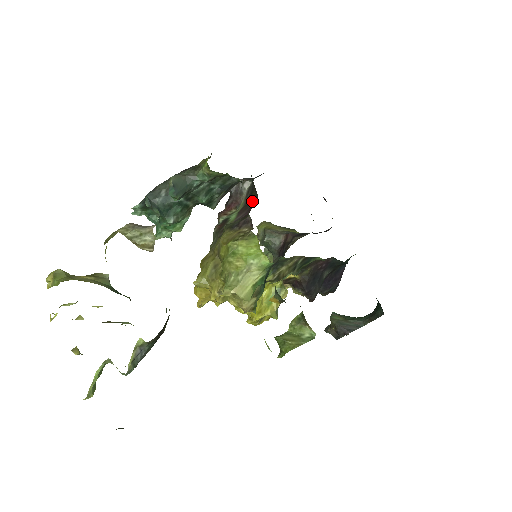
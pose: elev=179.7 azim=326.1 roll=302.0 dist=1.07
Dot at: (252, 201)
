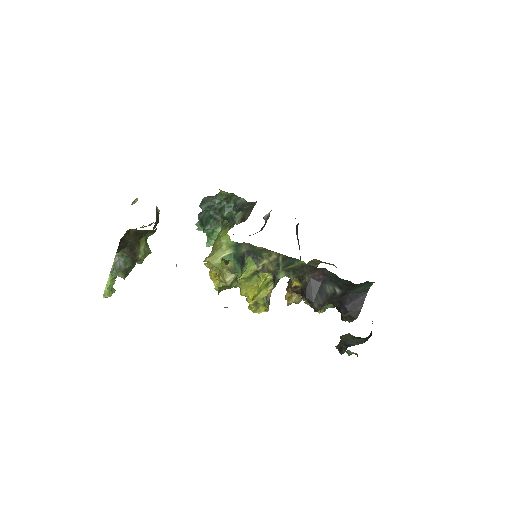
Dot at: occluded
